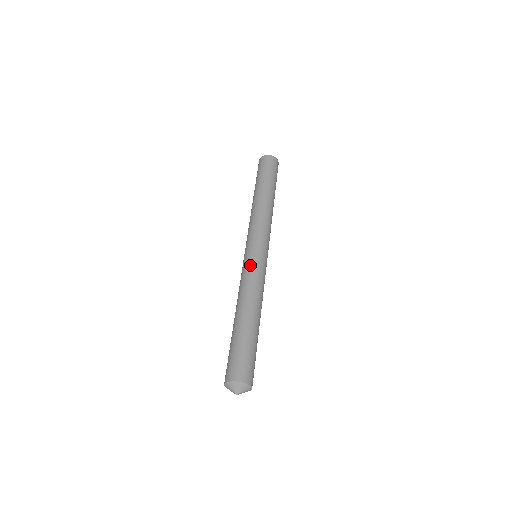
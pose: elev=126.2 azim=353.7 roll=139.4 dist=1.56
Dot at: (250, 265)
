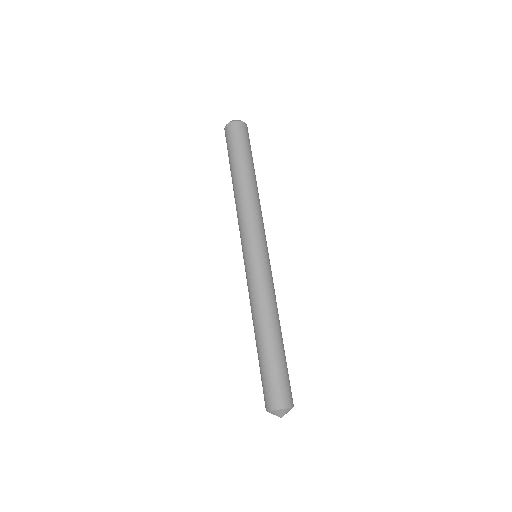
Dot at: (258, 273)
